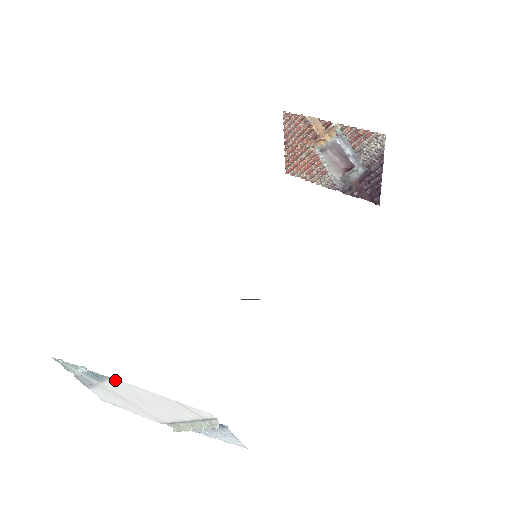
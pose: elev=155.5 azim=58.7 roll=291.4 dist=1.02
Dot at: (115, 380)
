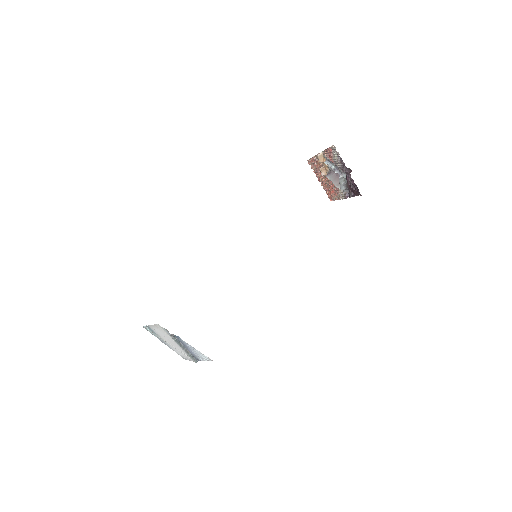
Dot at: (150, 327)
